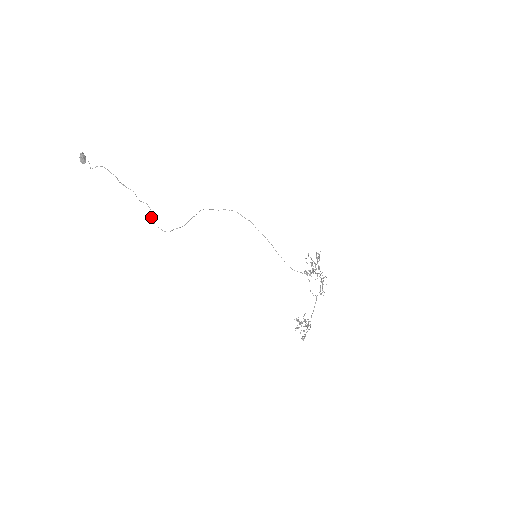
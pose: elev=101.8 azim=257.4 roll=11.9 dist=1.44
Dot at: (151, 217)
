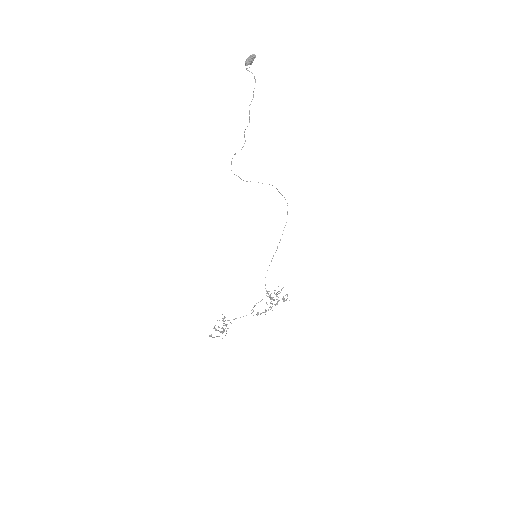
Dot at: occluded
